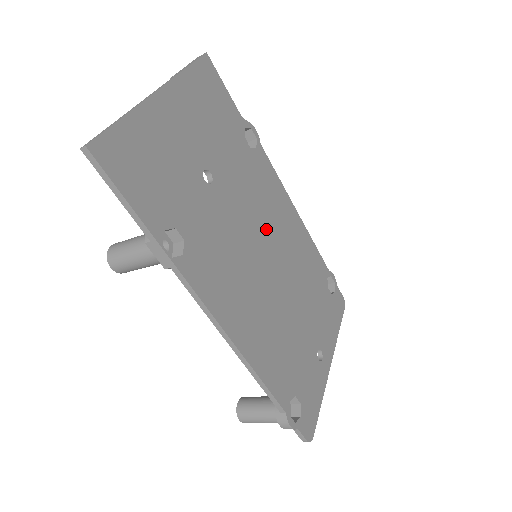
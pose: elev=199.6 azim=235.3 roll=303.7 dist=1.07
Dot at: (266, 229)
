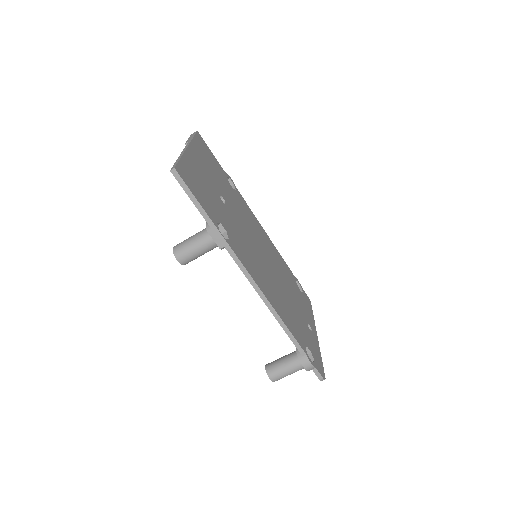
Dot at: (257, 239)
